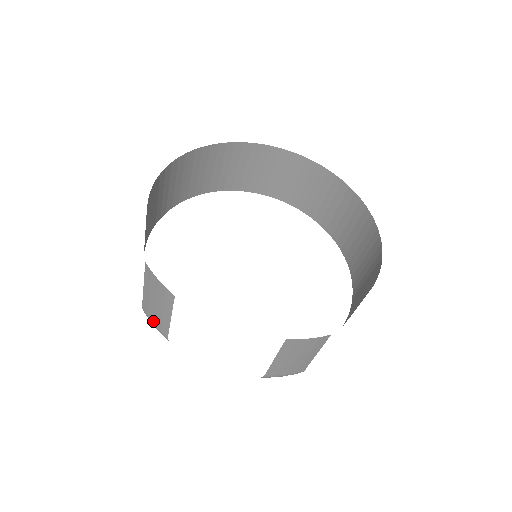
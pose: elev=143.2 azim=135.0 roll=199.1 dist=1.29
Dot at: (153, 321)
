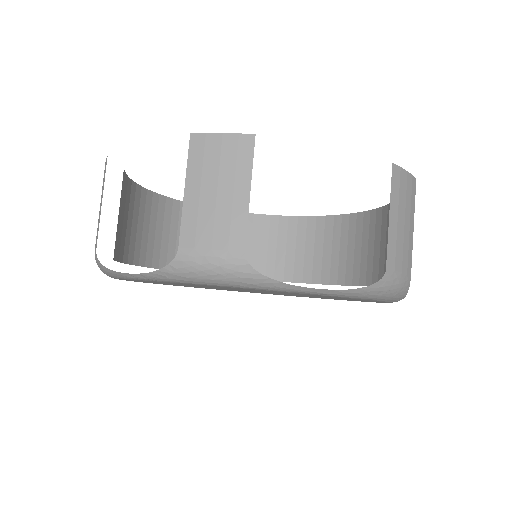
Dot at: occluded
